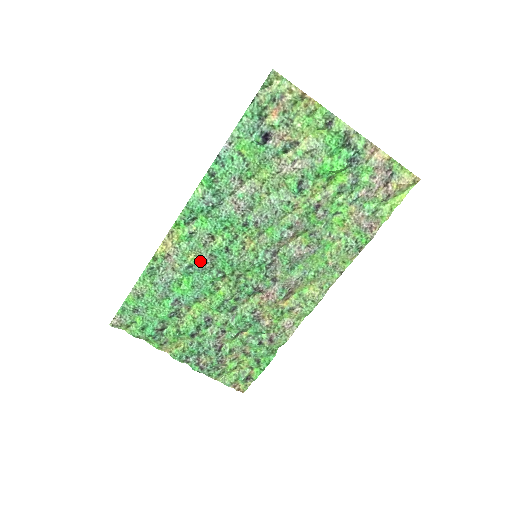
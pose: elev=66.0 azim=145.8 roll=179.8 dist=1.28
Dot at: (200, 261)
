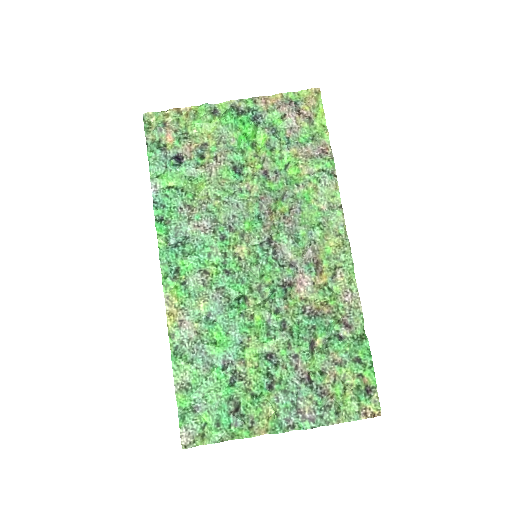
Dot at: (212, 303)
